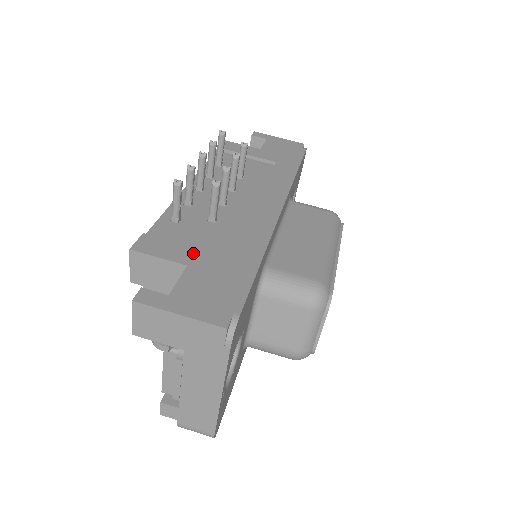
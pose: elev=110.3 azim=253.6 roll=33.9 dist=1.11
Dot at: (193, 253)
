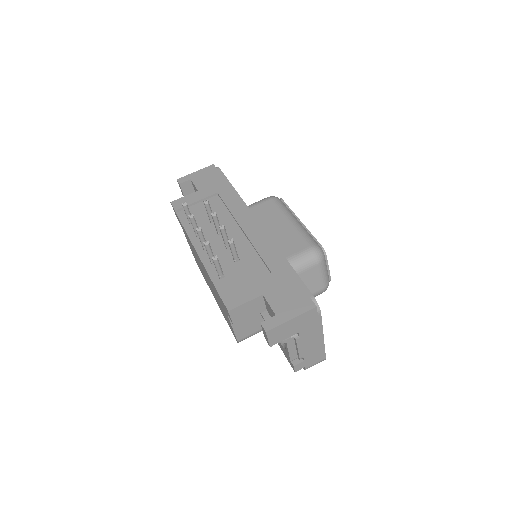
Dot at: (256, 286)
